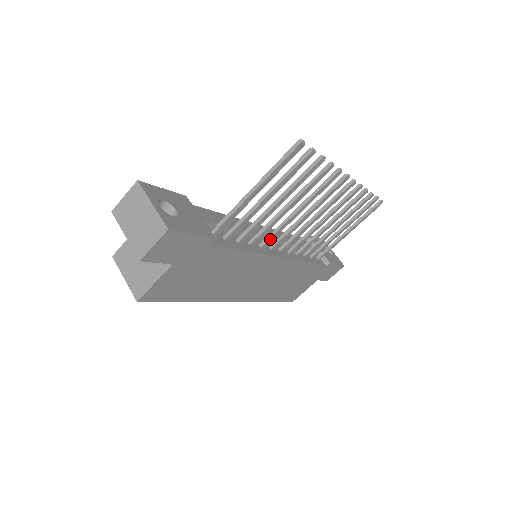
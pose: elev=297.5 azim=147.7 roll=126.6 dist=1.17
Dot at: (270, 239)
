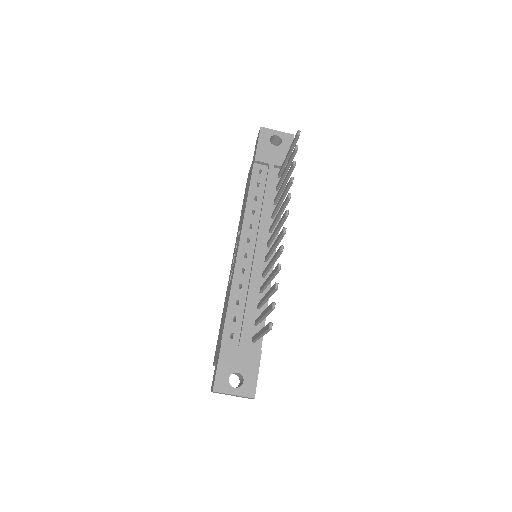
Dot at: (266, 273)
